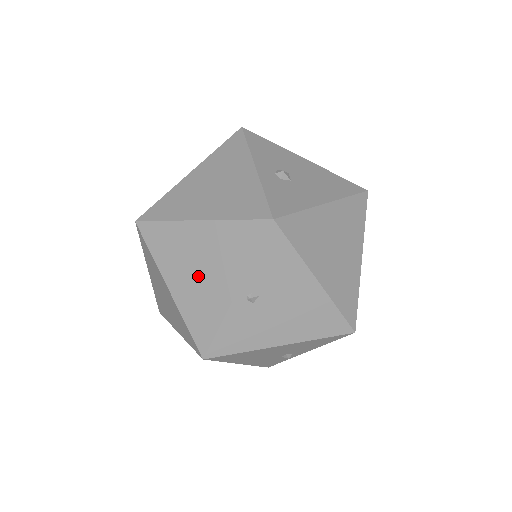
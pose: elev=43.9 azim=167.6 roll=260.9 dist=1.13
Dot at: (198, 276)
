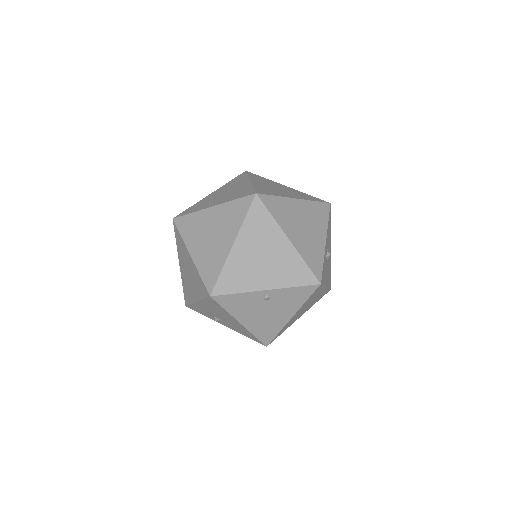
Dot at: (257, 260)
